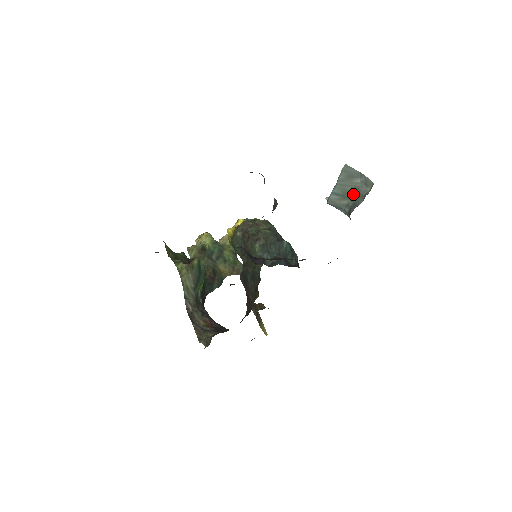
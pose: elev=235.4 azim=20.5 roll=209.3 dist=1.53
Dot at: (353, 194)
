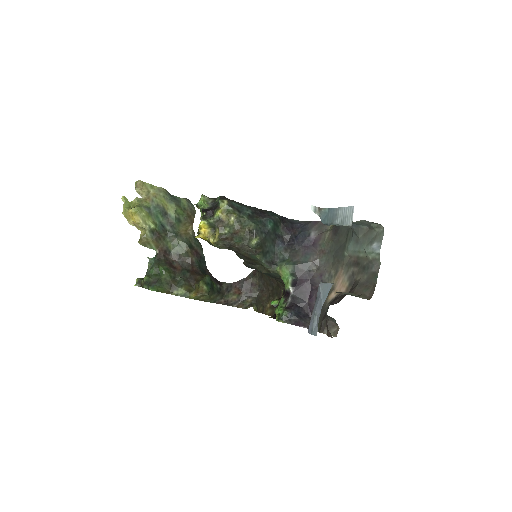
Dot at: (355, 222)
